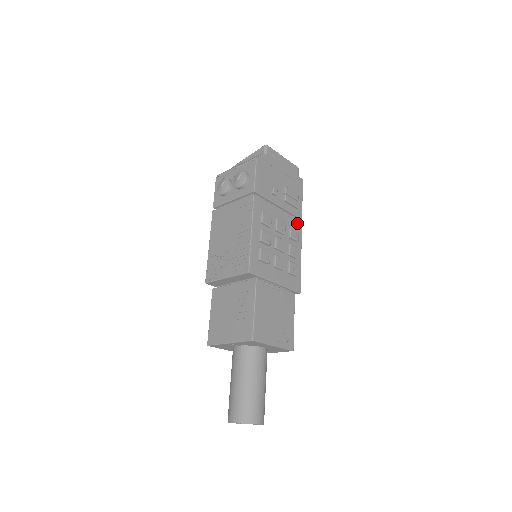
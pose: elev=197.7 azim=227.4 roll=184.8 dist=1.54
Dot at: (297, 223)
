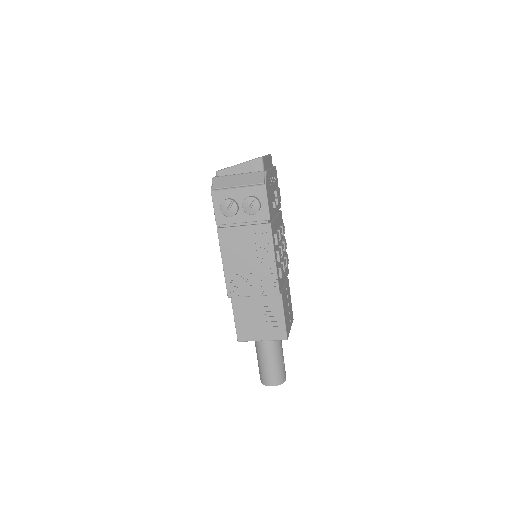
Dot at: (281, 215)
